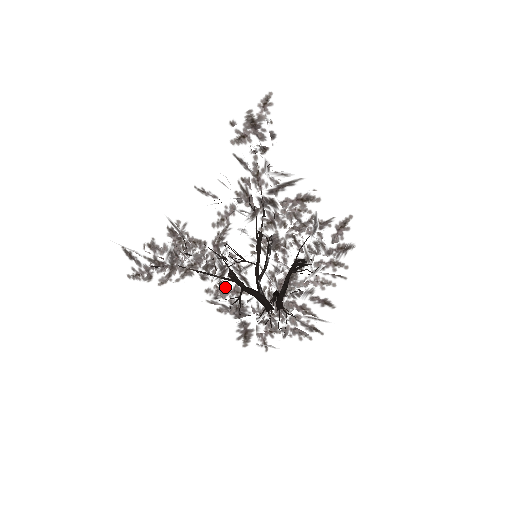
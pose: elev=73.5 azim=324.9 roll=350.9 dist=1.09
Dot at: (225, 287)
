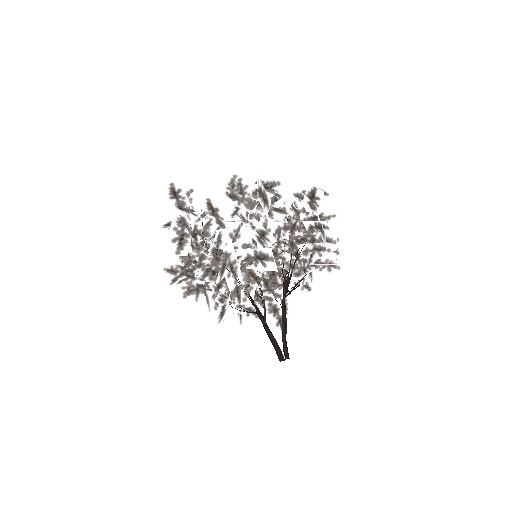
Dot at: occluded
